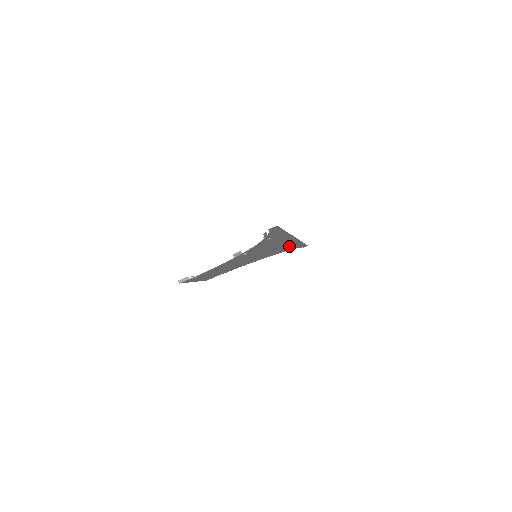
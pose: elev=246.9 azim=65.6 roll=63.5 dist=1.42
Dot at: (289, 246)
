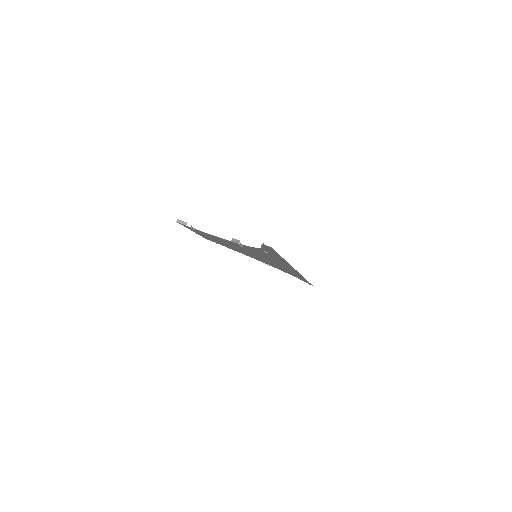
Dot at: occluded
